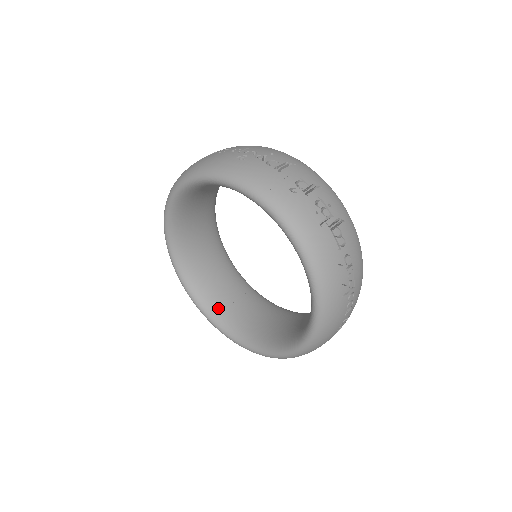
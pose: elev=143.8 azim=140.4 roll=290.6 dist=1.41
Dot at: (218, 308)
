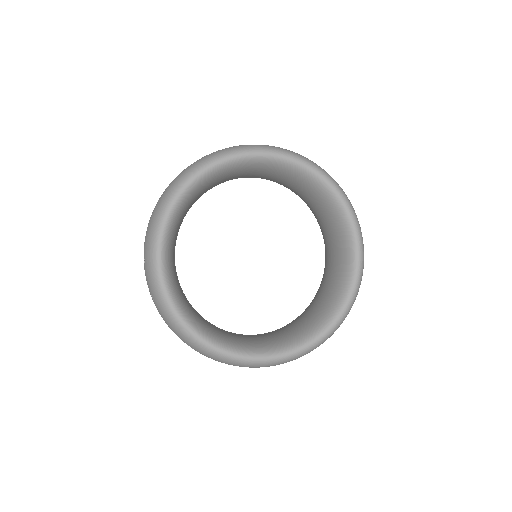
Dot at: (180, 292)
